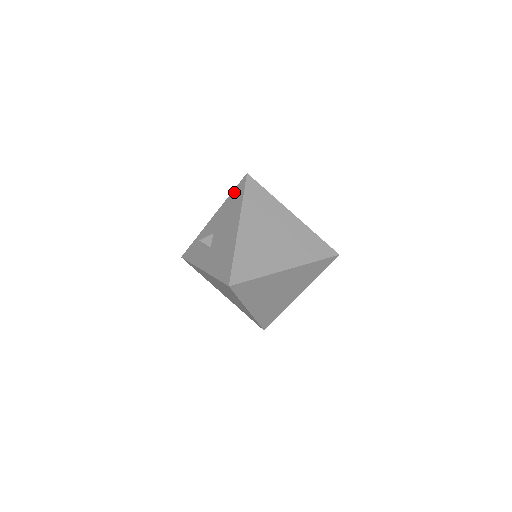
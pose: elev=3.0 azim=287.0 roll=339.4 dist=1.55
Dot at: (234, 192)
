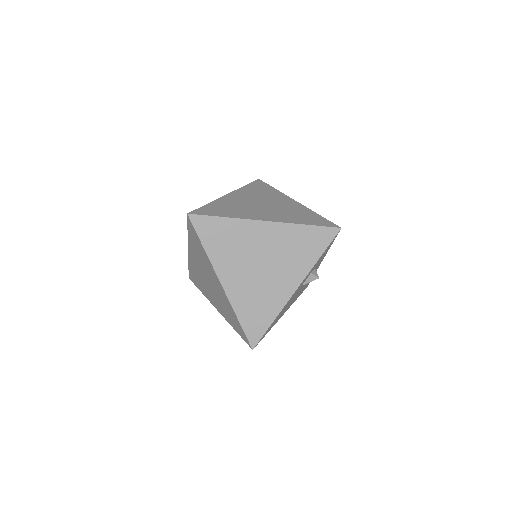
Dot at: occluded
